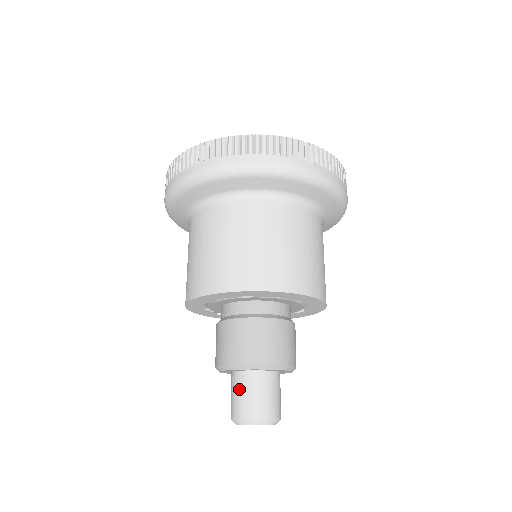
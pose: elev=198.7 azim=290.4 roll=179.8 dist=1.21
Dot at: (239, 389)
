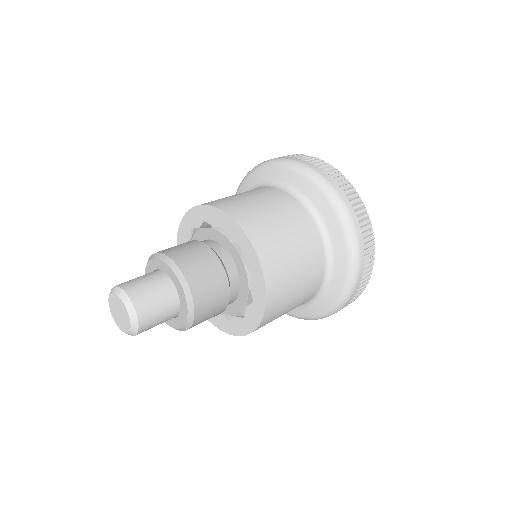
Dot at: (150, 280)
